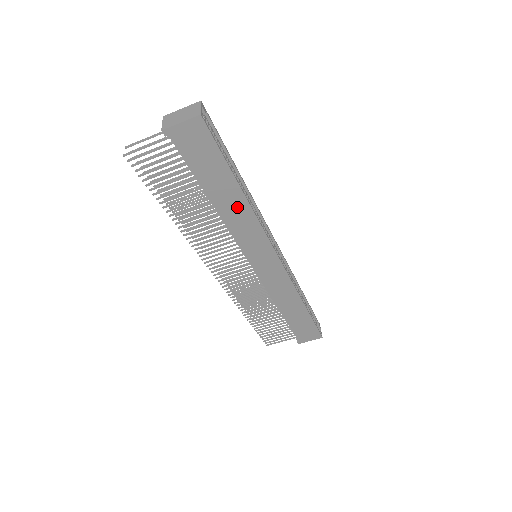
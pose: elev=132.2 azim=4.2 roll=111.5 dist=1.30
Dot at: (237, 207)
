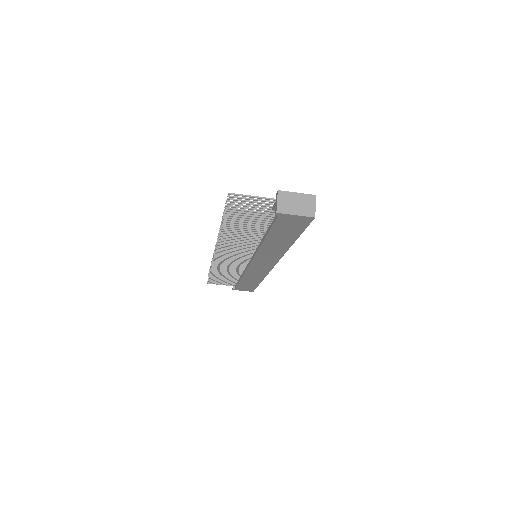
Dot at: (278, 247)
